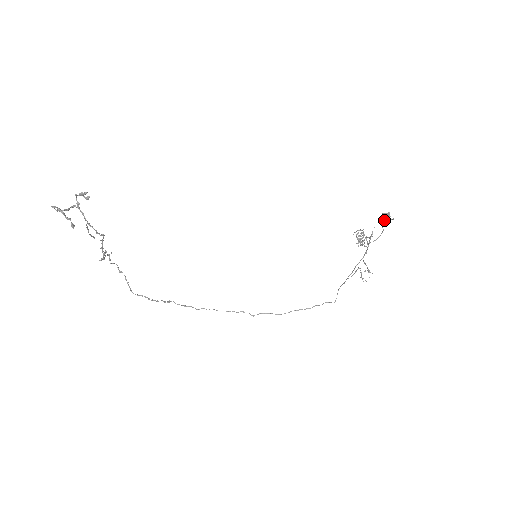
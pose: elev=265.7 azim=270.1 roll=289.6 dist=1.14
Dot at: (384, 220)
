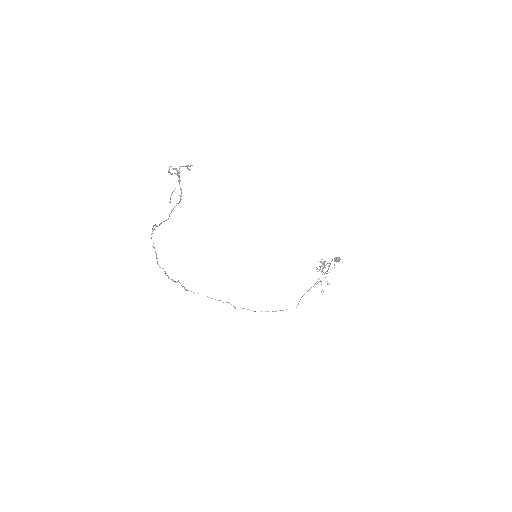
Dot at: (336, 262)
